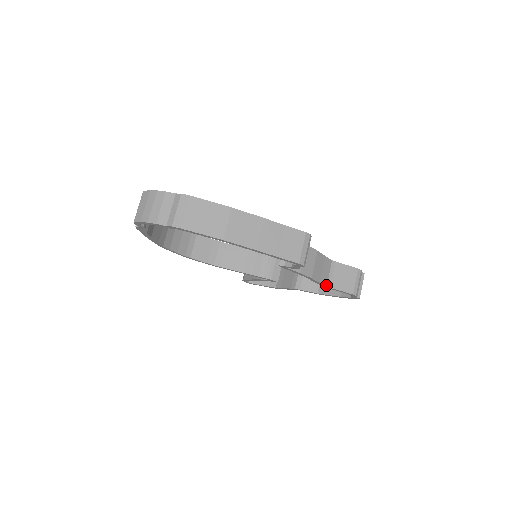
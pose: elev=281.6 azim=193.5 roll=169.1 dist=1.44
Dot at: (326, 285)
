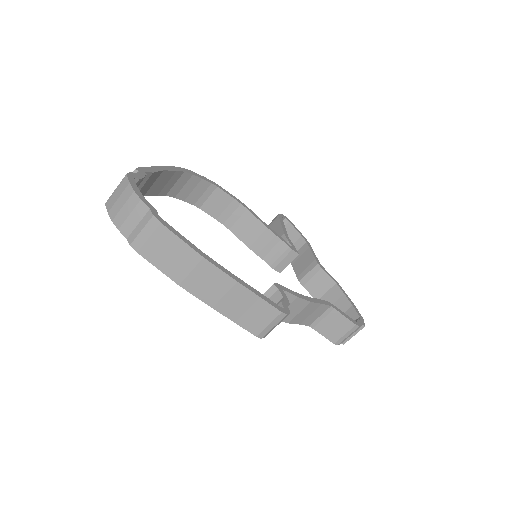
Dot at: (309, 325)
